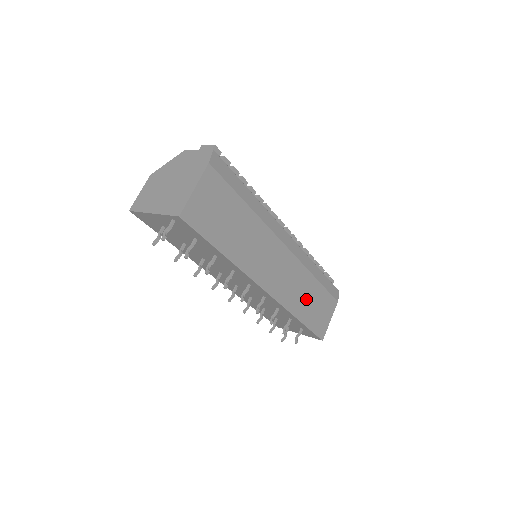
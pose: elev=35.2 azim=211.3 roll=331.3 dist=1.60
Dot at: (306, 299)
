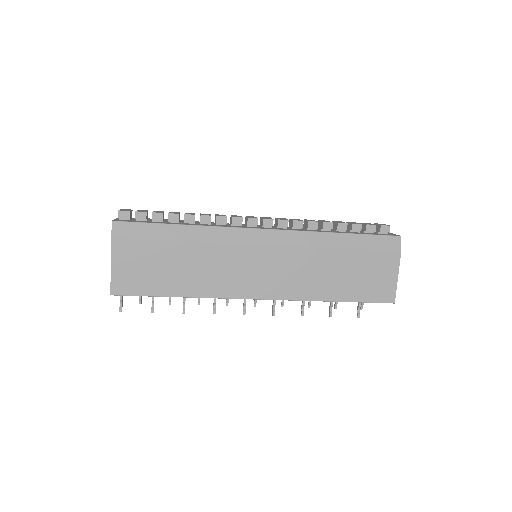
Dot at: (333, 276)
